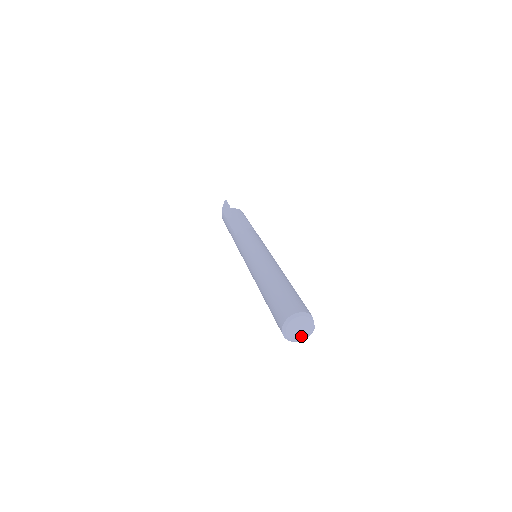
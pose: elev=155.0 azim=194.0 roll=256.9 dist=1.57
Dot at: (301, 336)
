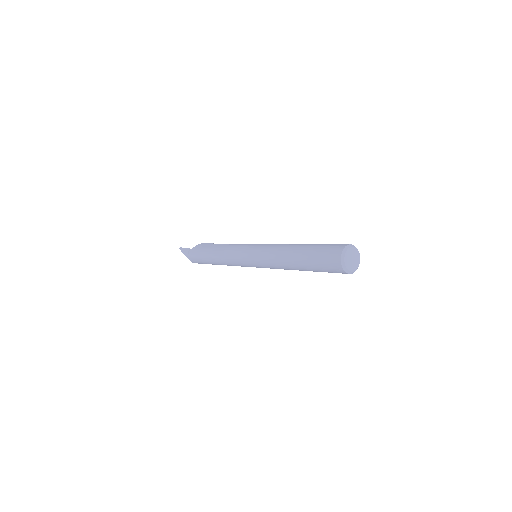
Dot at: (356, 264)
